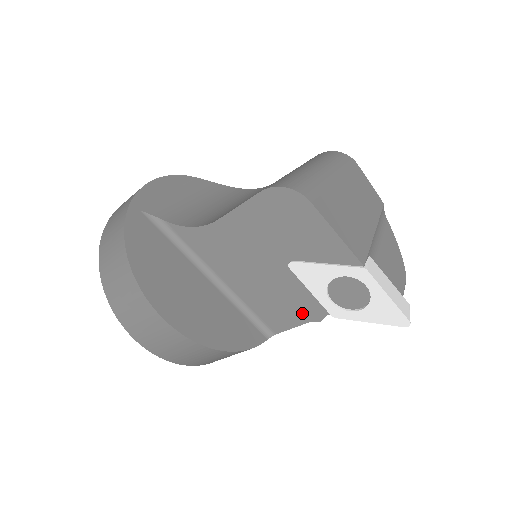
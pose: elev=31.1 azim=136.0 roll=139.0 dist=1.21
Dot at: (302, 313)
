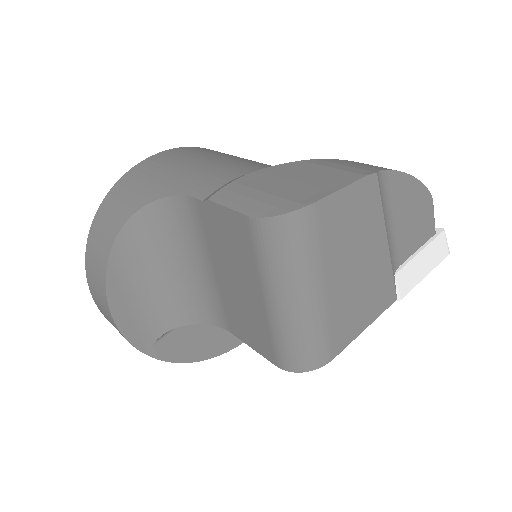
Dot at: occluded
